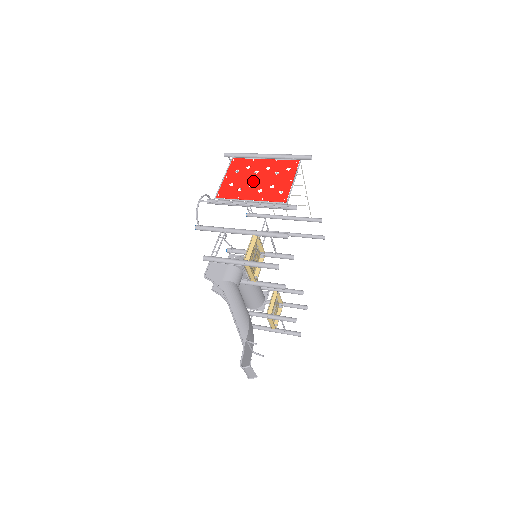
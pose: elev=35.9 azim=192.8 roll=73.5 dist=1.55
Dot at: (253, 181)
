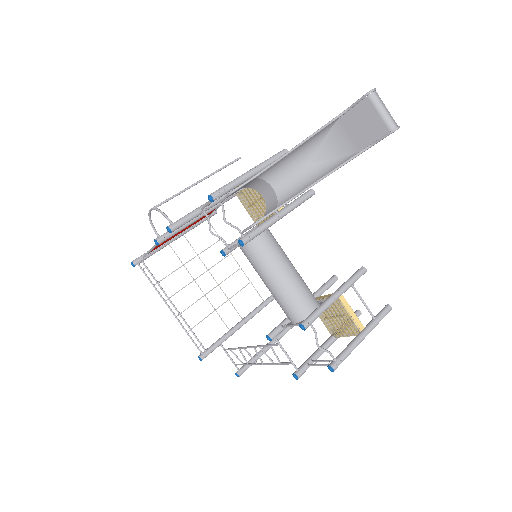
Dot at: occluded
